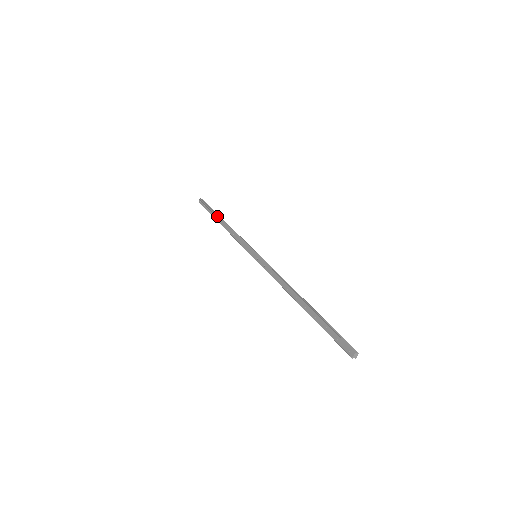
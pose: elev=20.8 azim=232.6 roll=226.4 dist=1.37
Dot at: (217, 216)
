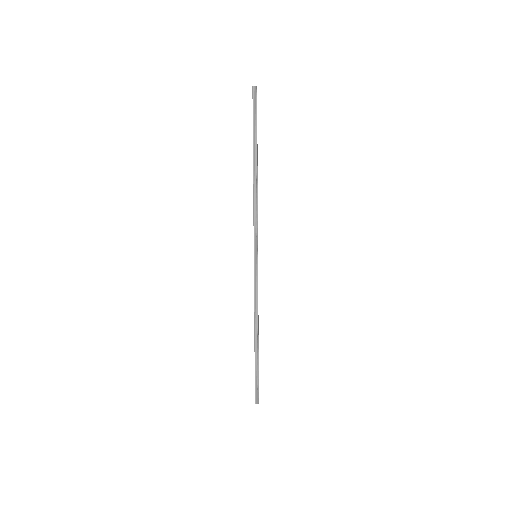
Dot at: occluded
